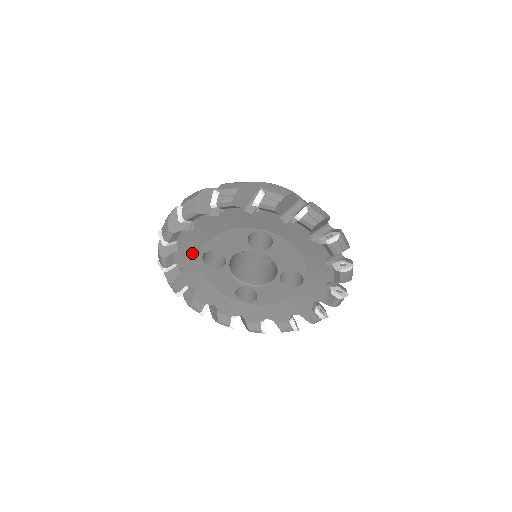
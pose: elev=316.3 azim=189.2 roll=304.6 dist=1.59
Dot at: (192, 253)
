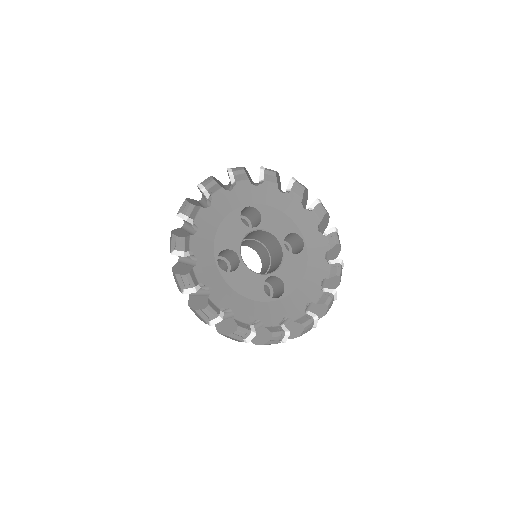
Dot at: (208, 263)
